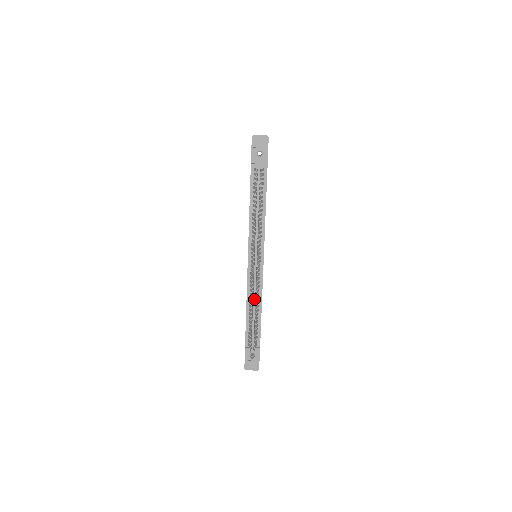
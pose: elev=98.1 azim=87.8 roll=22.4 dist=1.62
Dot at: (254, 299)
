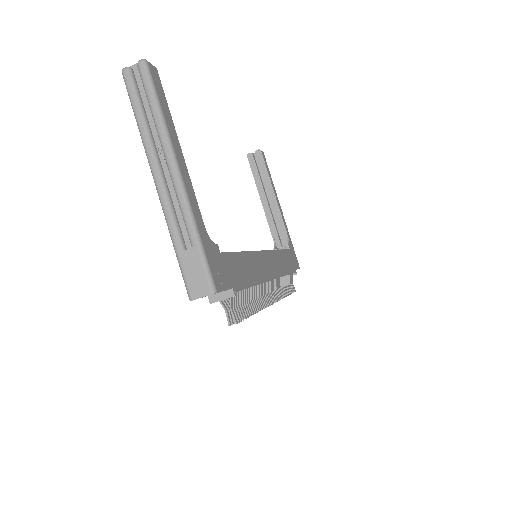
Dot at: occluded
